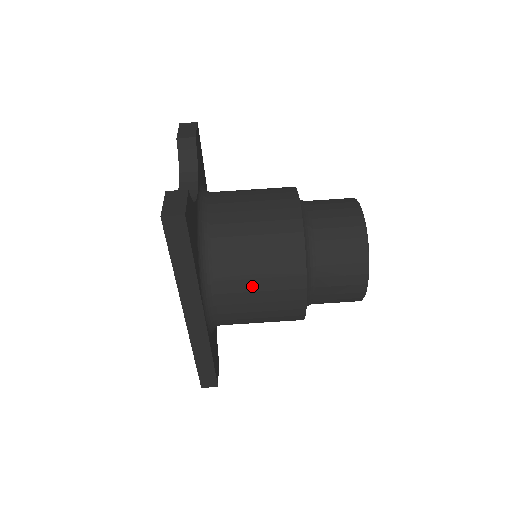
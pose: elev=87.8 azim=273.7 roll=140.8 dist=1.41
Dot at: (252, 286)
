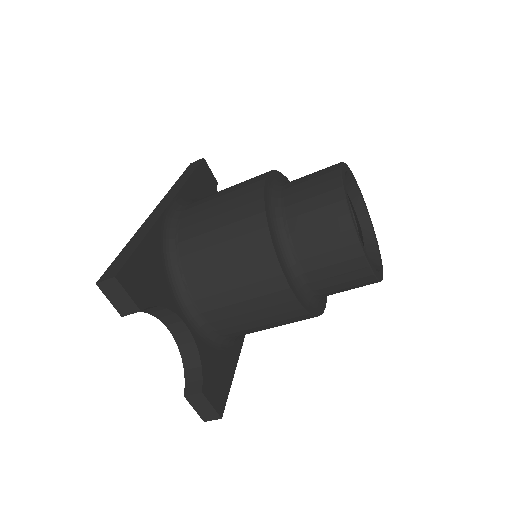
Dot at: occluded
